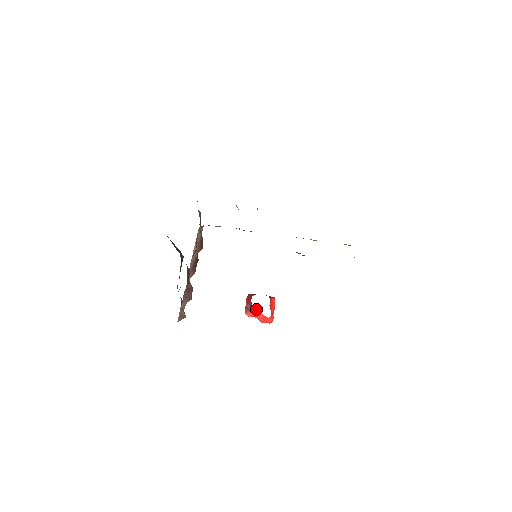
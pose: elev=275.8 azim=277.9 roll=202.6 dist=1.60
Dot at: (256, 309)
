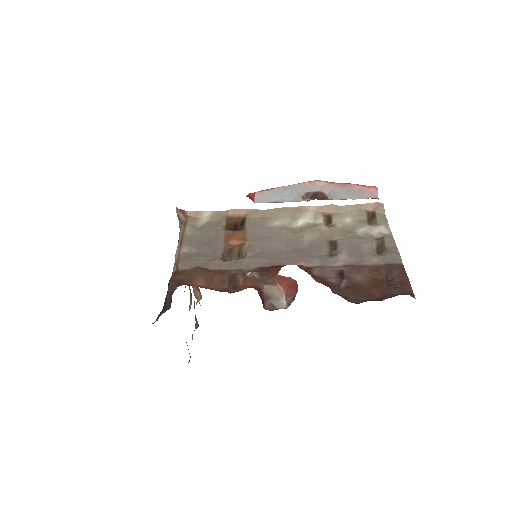
Dot at: occluded
